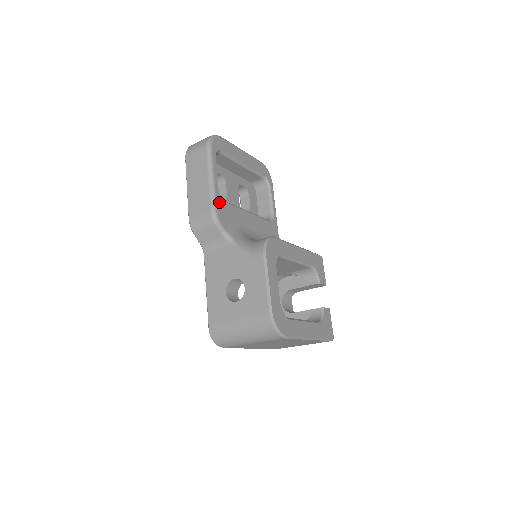
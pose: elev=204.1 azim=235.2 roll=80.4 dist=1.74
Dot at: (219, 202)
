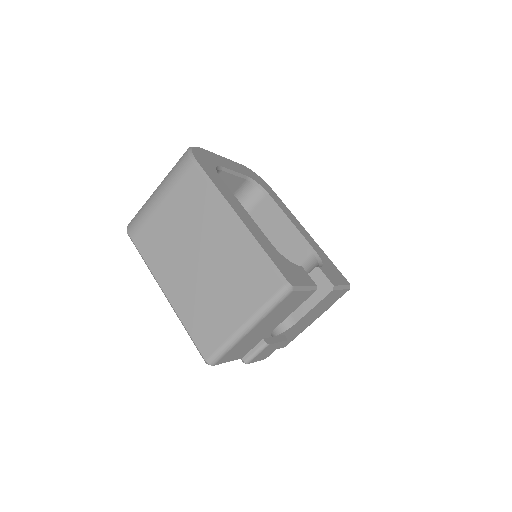
Dot at: occluded
